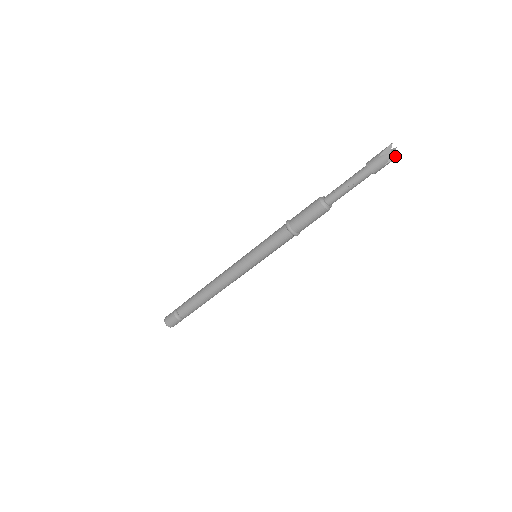
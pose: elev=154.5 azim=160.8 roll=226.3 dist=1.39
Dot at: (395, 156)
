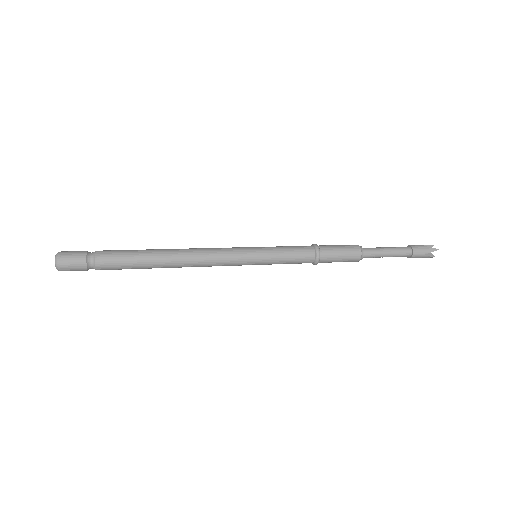
Dot at: (428, 253)
